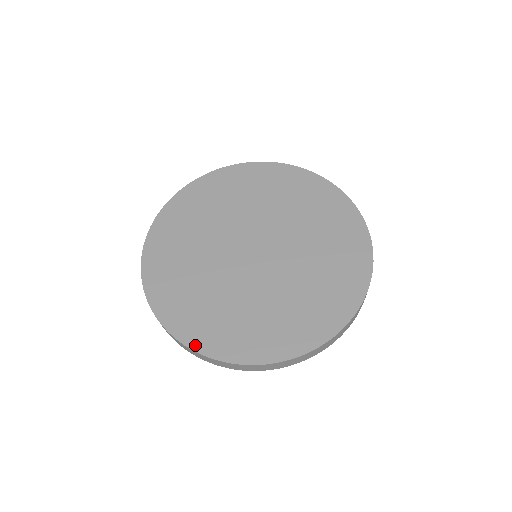
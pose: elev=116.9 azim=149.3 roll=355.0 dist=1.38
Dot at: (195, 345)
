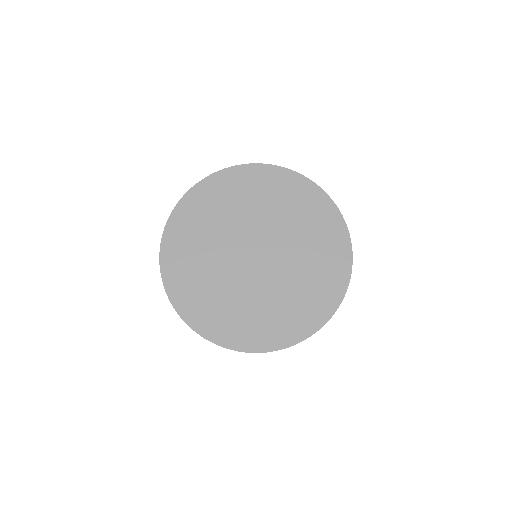
Dot at: (168, 285)
